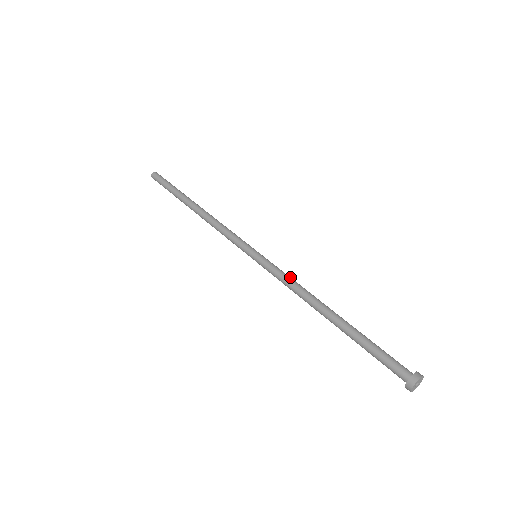
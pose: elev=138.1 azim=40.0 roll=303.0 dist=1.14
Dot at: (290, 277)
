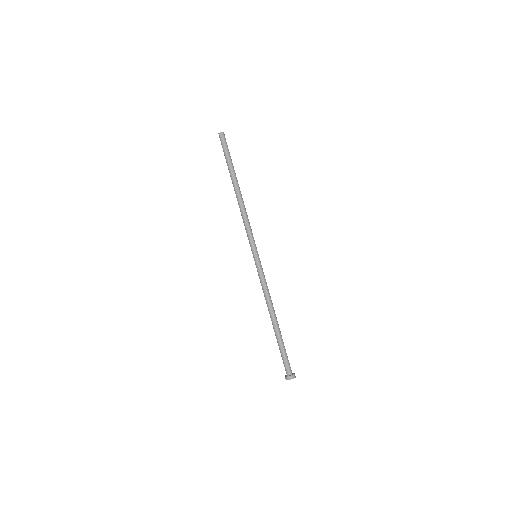
Dot at: (265, 285)
